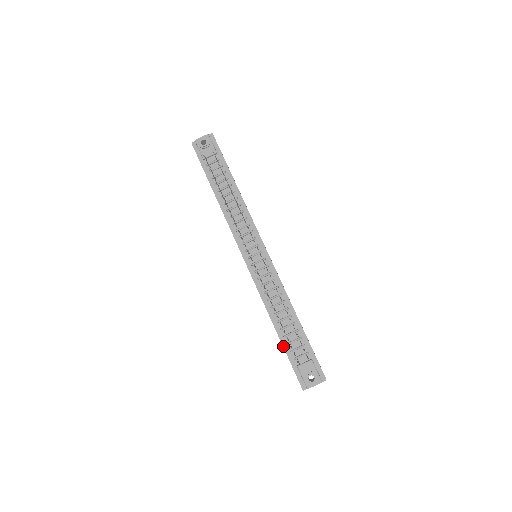
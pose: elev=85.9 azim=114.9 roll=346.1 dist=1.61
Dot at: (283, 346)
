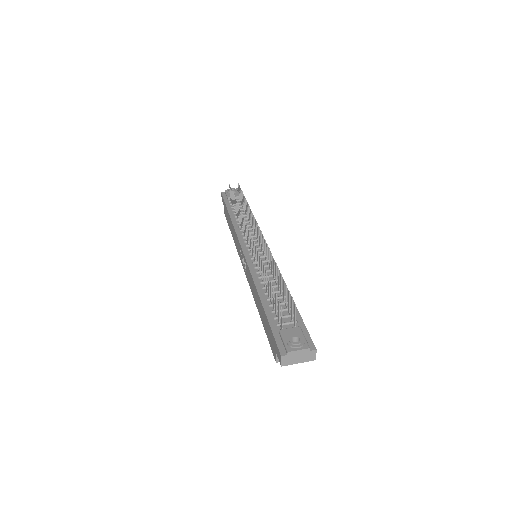
Dot at: (266, 313)
